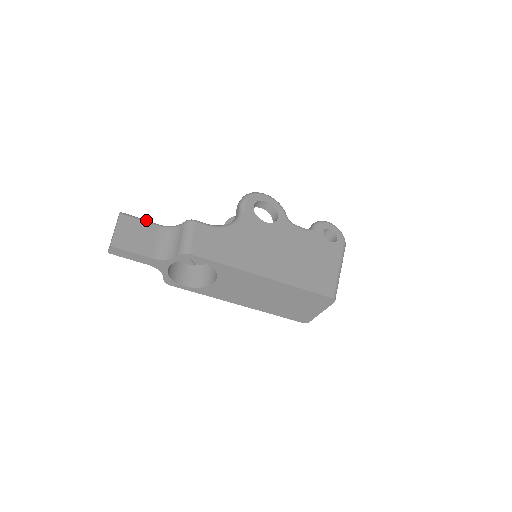
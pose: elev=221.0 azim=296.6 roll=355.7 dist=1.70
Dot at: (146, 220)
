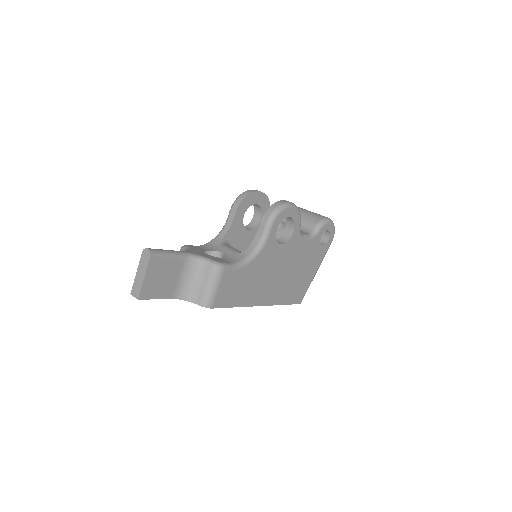
Dot at: (173, 254)
